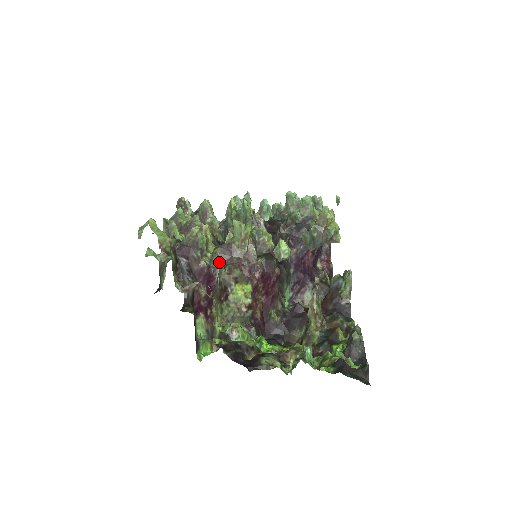
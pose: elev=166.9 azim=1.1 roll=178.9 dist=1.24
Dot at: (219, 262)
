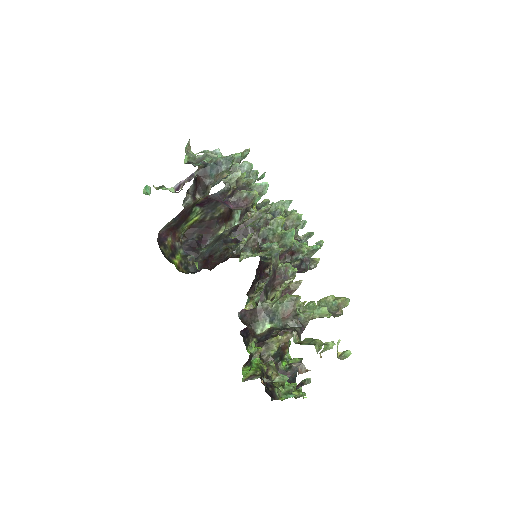
Dot at: occluded
